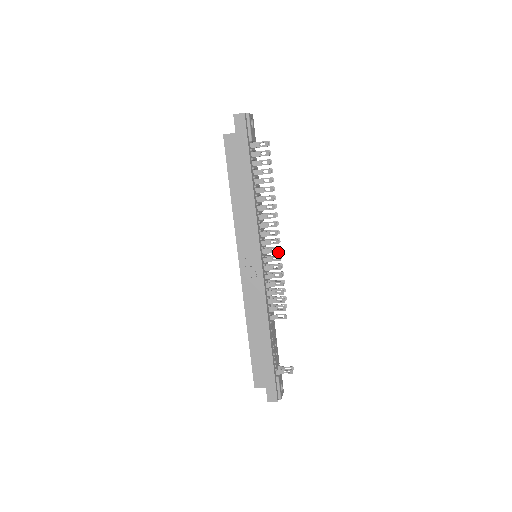
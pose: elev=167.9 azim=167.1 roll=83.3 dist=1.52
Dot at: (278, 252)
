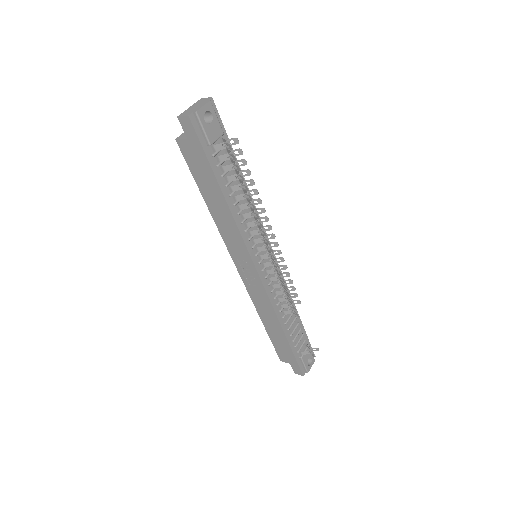
Dot at: occluded
